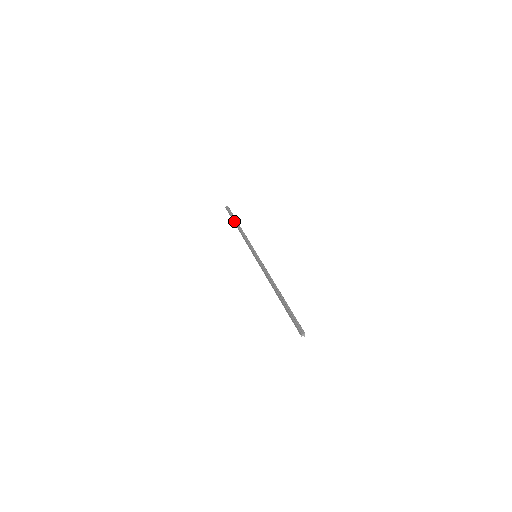
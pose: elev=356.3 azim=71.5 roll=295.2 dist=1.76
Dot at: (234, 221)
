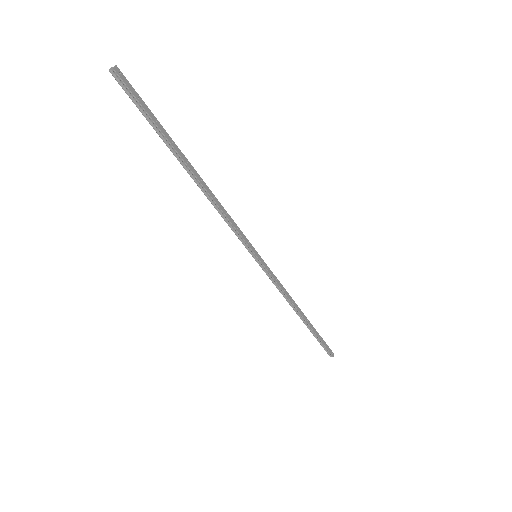
Dot at: (307, 325)
